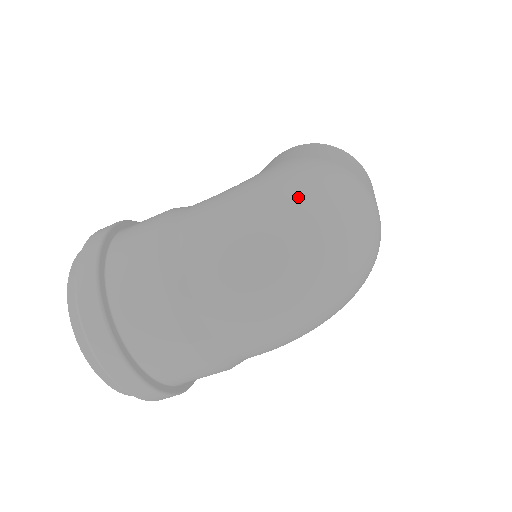
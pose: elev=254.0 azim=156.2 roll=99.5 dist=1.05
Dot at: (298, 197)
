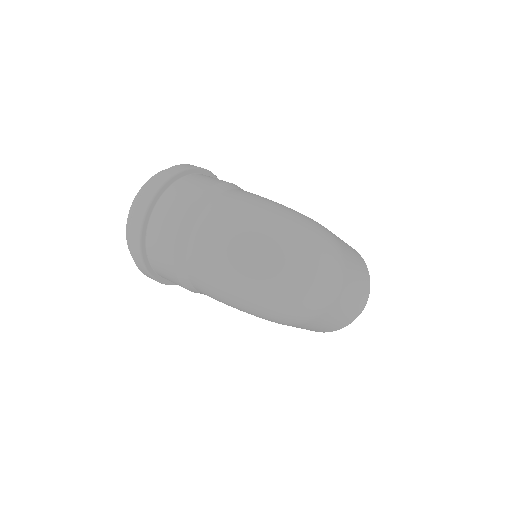
Dot at: (295, 225)
